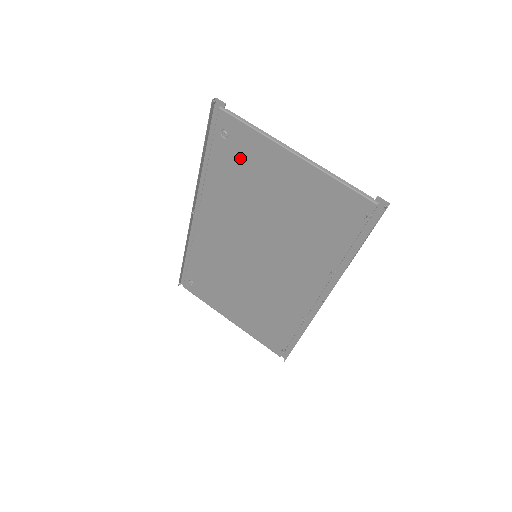
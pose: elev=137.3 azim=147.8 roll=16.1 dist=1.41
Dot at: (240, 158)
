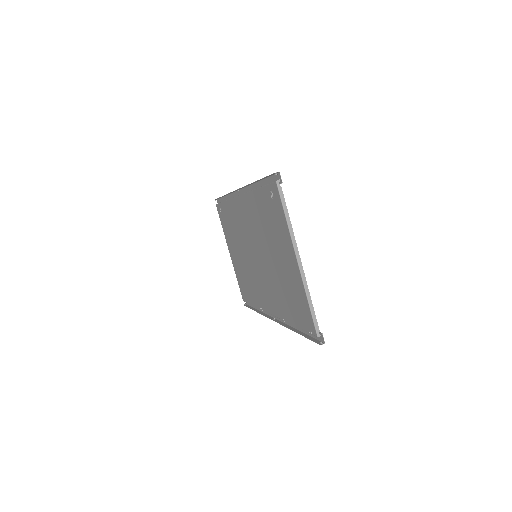
Dot at: (272, 216)
